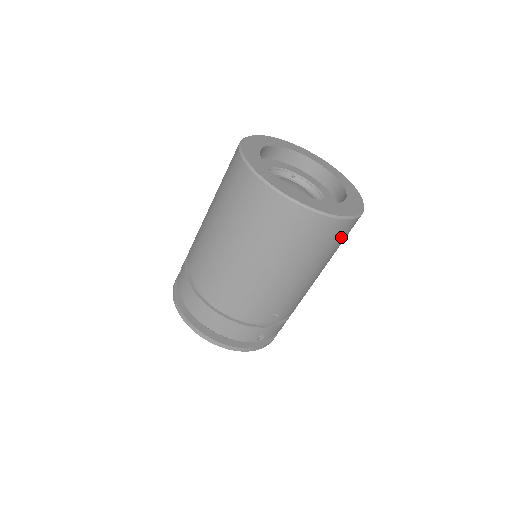
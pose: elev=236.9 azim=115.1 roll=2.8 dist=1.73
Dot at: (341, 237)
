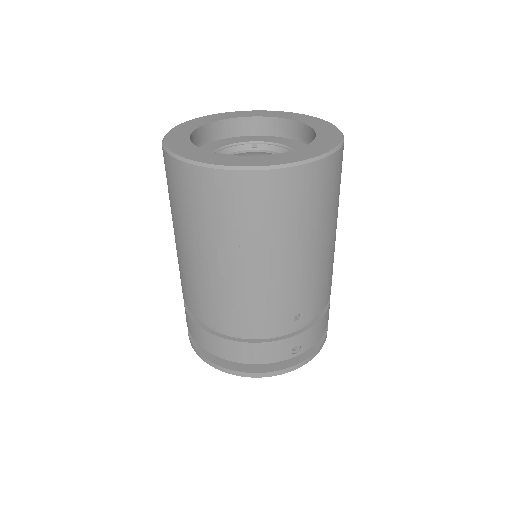
Dot at: (323, 189)
